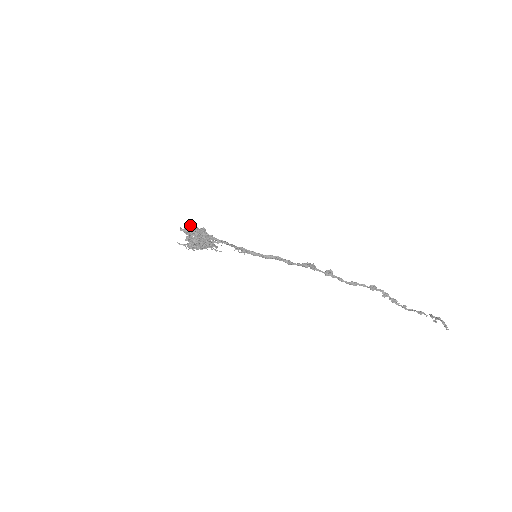
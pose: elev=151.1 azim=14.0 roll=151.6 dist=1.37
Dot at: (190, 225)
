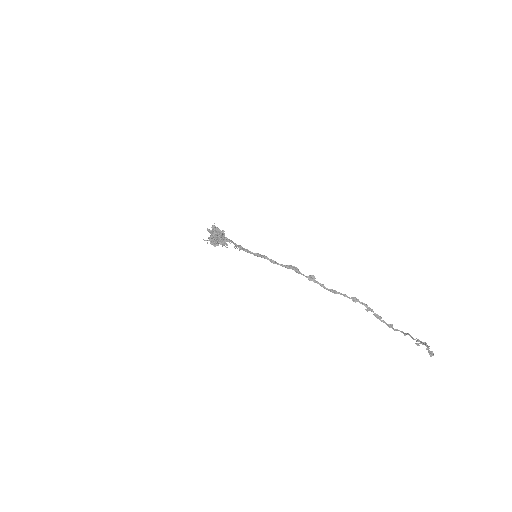
Dot at: (213, 227)
